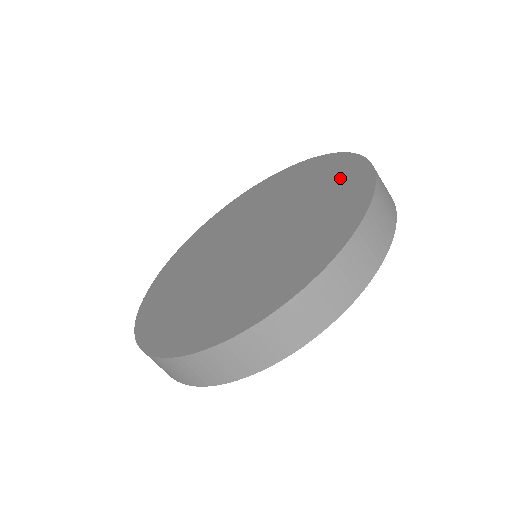
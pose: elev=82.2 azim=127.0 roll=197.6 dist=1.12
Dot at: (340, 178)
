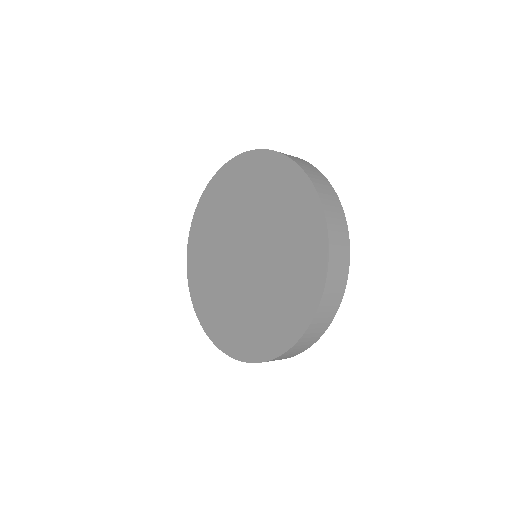
Dot at: (267, 174)
